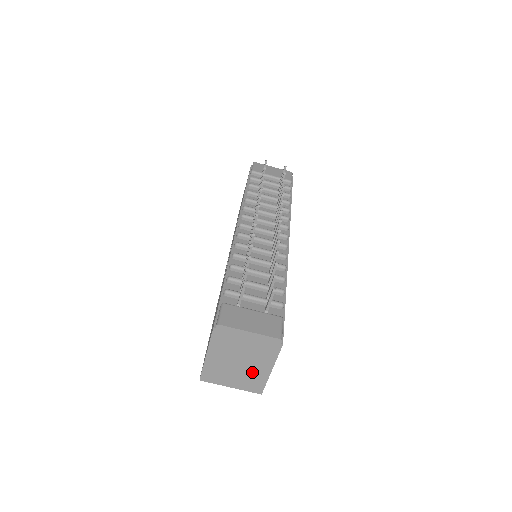
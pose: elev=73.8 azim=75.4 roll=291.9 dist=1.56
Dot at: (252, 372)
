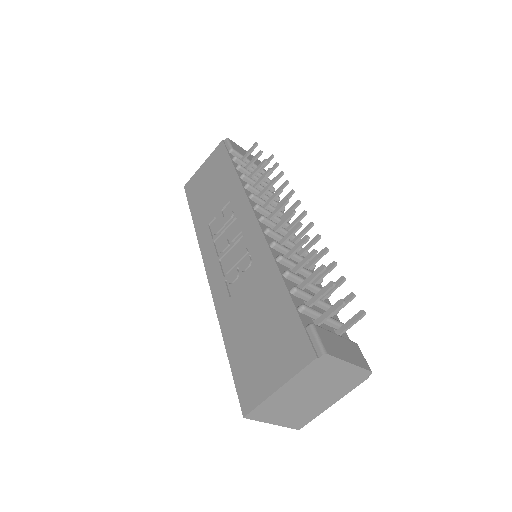
Dot at: (312, 406)
